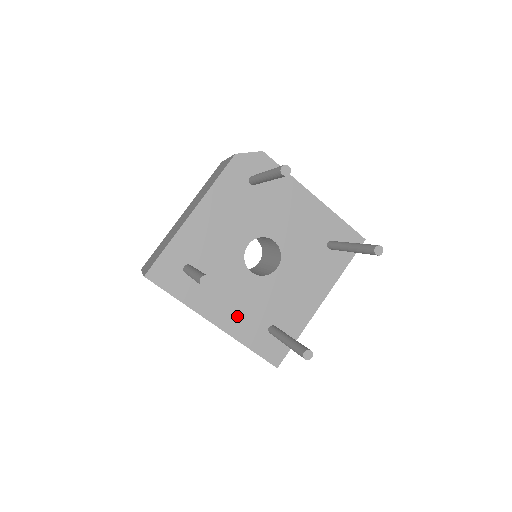
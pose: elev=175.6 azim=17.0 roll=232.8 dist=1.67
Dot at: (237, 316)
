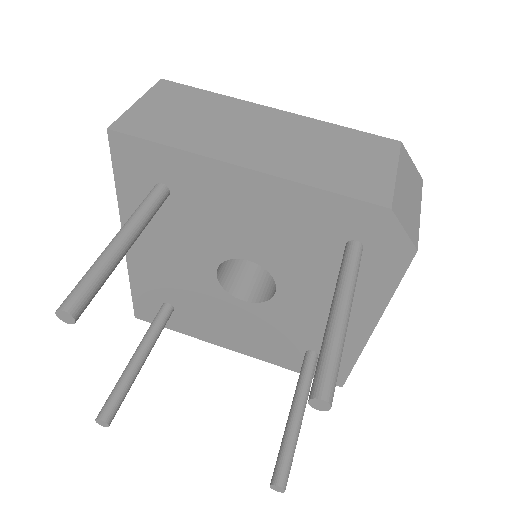
Dot at: (154, 267)
